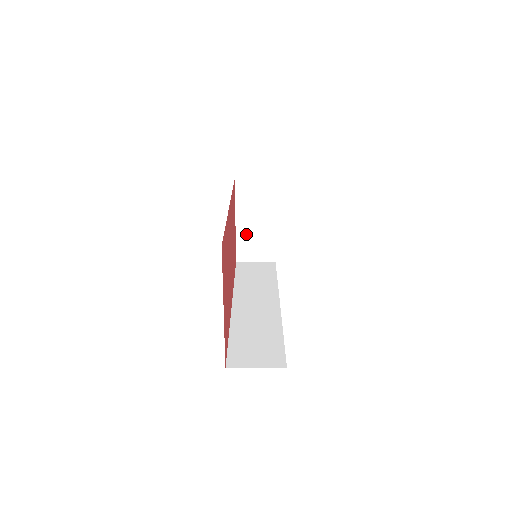
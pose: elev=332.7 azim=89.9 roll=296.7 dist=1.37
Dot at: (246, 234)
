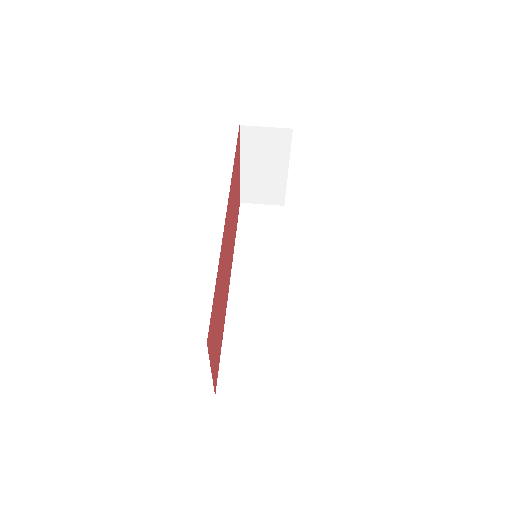
Dot at: (252, 179)
